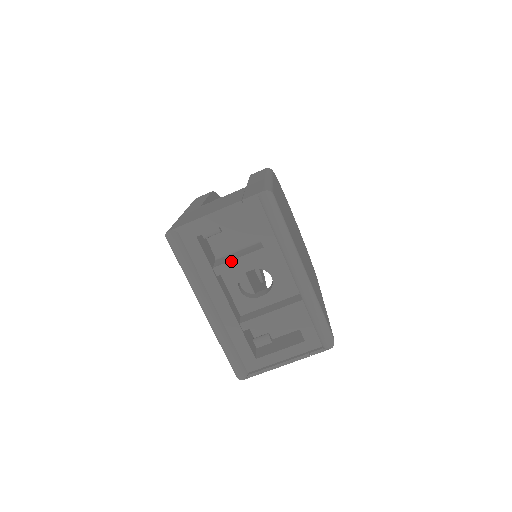
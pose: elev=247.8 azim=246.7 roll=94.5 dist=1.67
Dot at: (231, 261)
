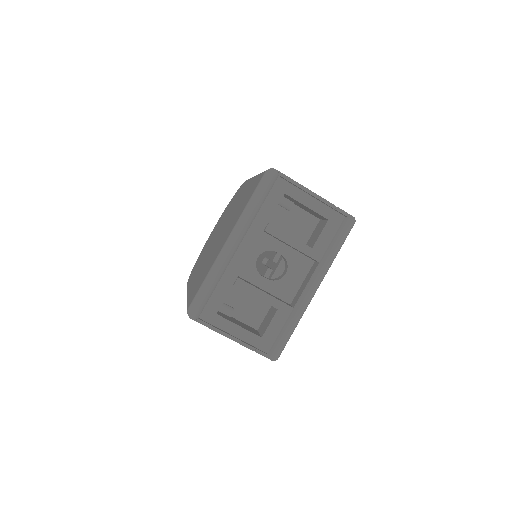
Dot at: (285, 233)
